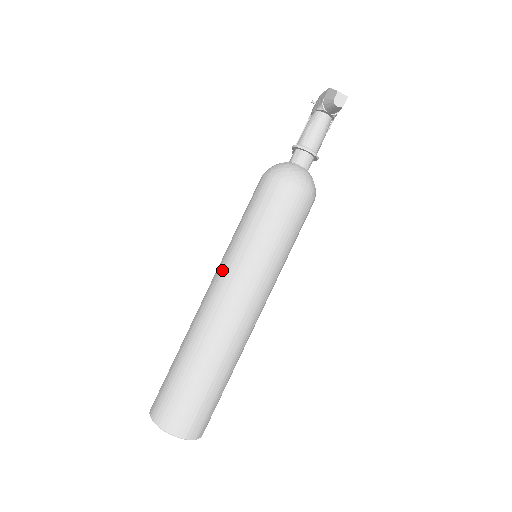
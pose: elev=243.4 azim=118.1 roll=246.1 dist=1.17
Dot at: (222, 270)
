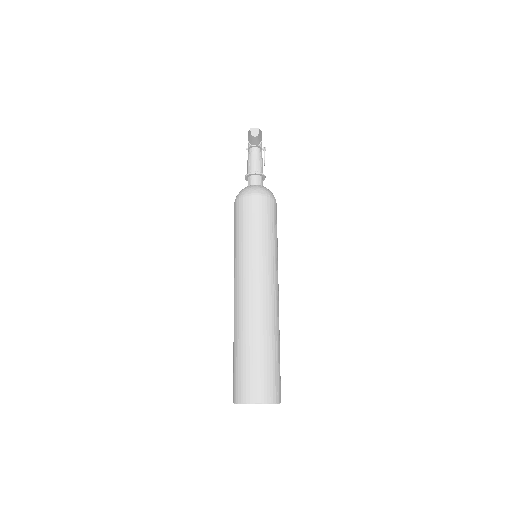
Dot at: (235, 273)
